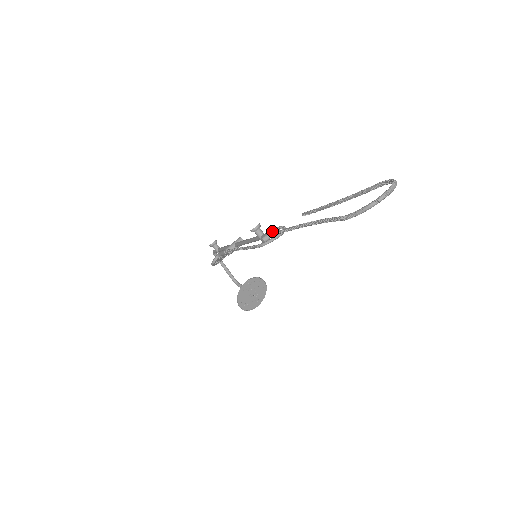
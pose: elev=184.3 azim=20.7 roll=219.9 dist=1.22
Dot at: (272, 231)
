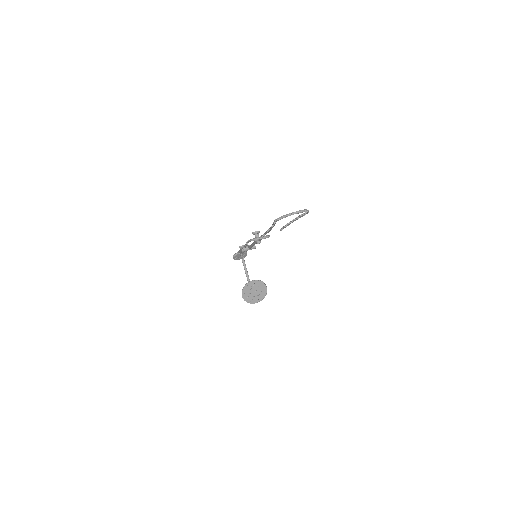
Dot at: occluded
